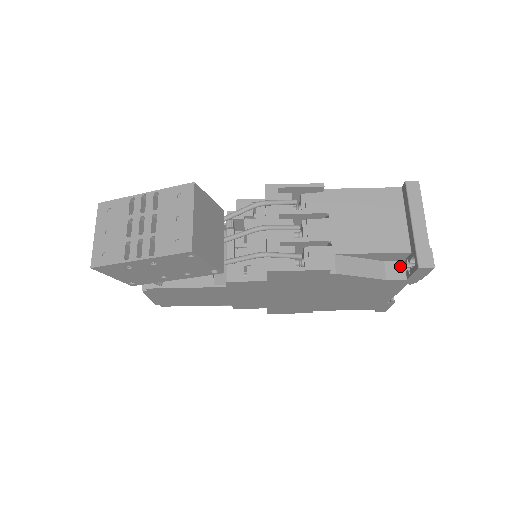
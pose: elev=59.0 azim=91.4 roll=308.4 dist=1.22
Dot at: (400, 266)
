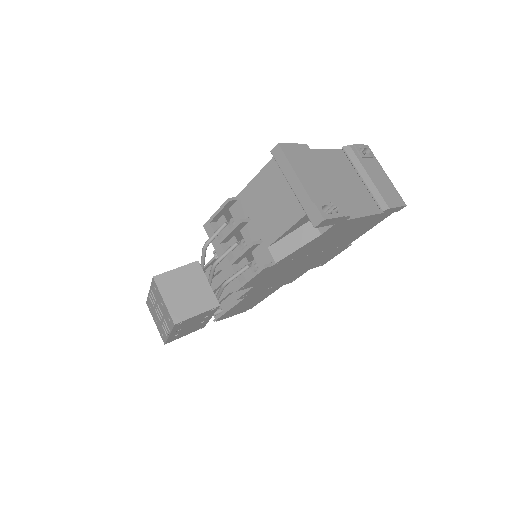
Dot at: occluded
